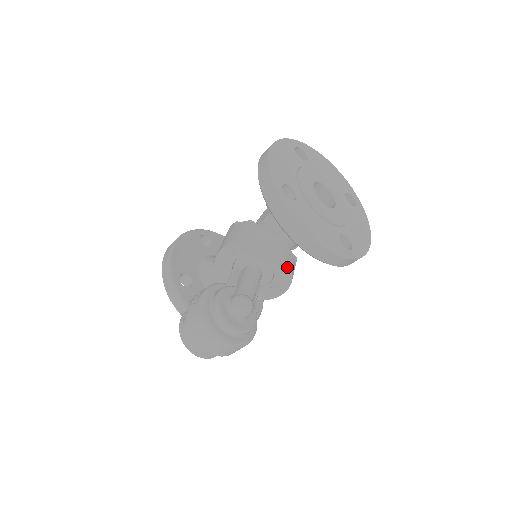
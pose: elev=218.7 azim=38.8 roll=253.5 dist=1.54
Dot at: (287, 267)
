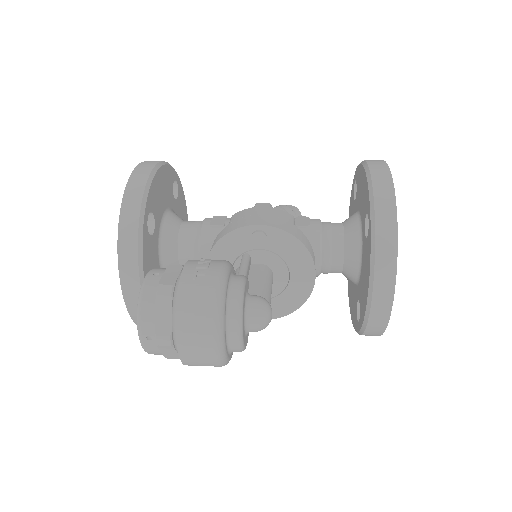
Dot at: (304, 296)
